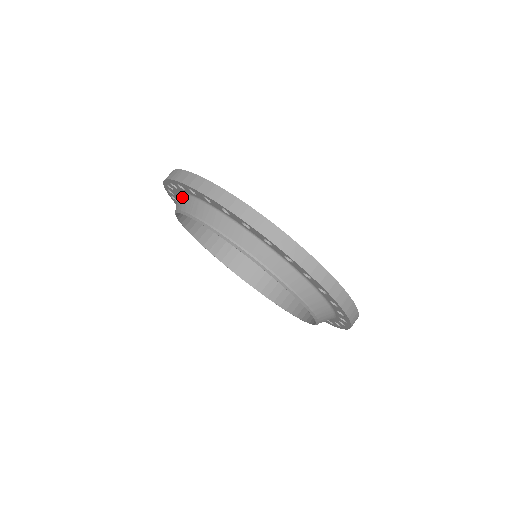
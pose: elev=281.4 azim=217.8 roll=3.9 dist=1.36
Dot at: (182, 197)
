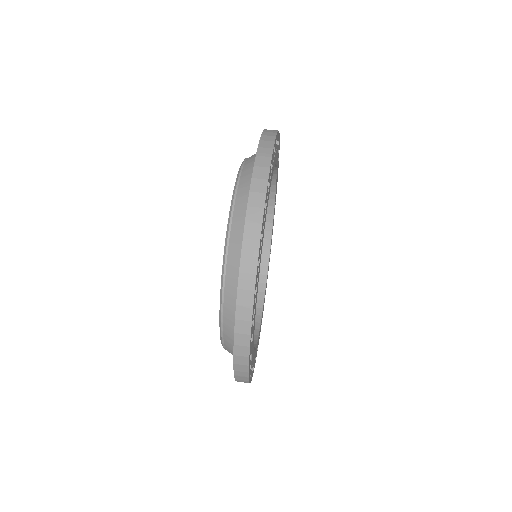
Dot at: (253, 165)
